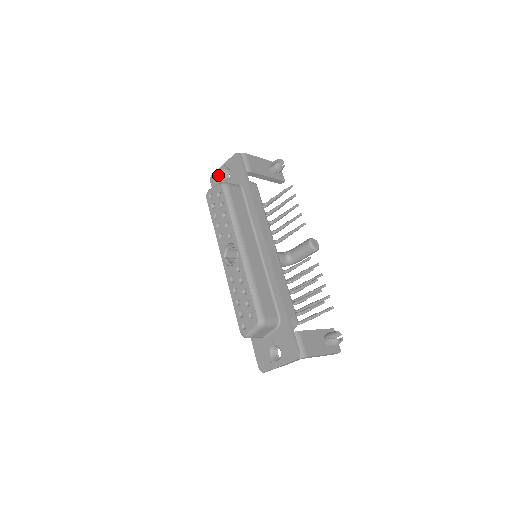
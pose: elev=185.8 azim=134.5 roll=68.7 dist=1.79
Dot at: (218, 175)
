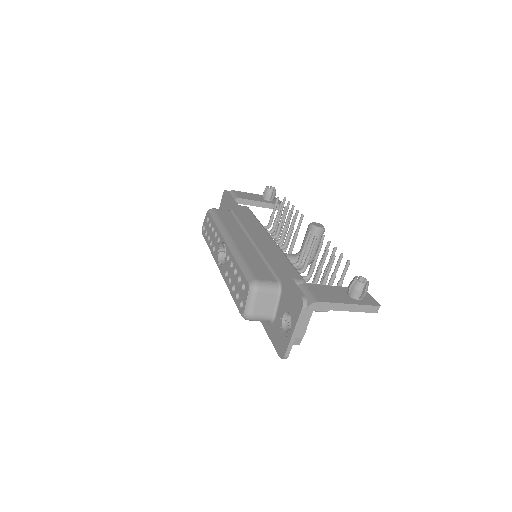
Dot at: occluded
